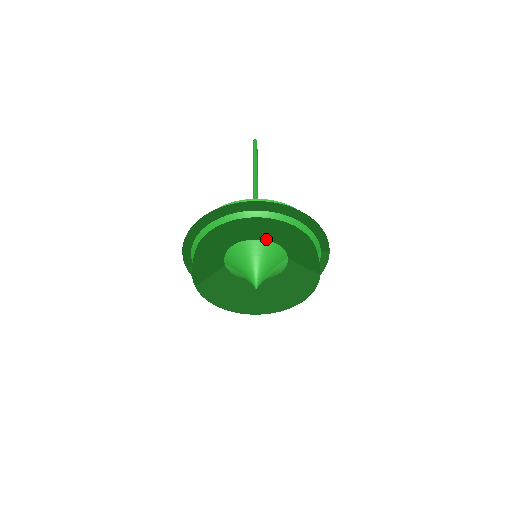
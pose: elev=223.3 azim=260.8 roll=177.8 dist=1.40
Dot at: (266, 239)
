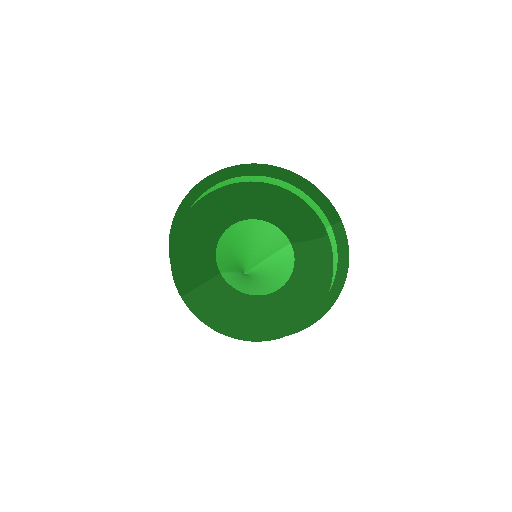
Dot at: (242, 201)
